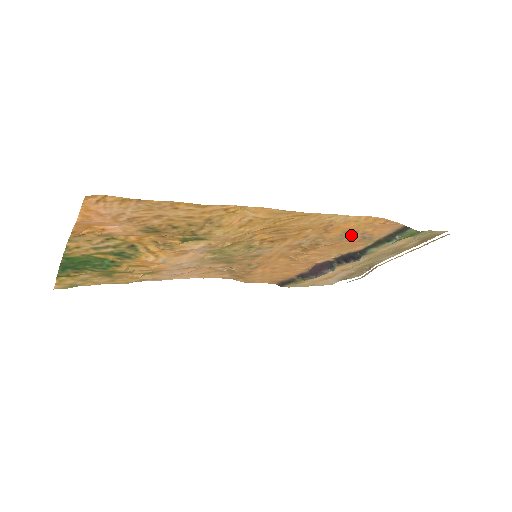
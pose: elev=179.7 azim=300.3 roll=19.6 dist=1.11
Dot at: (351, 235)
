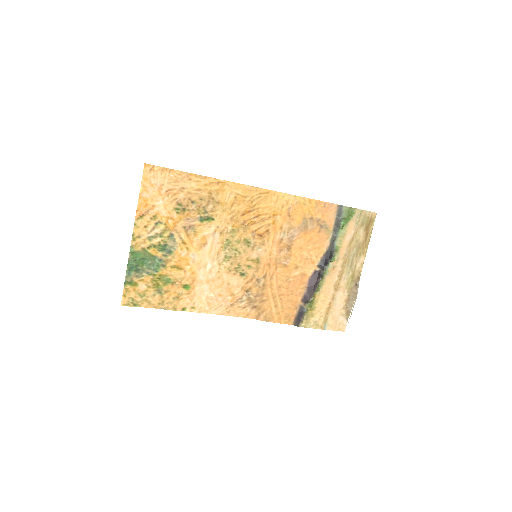
Dot at: (310, 223)
